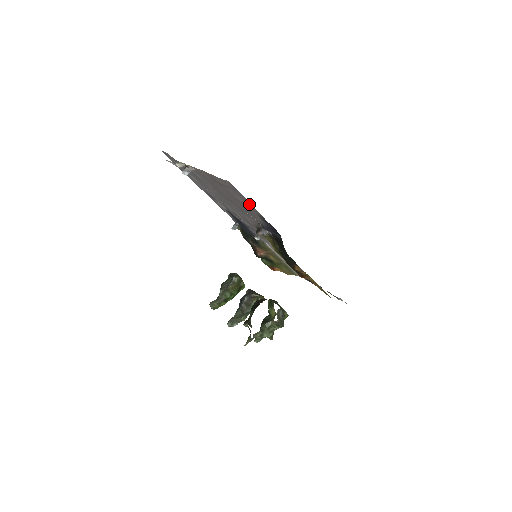
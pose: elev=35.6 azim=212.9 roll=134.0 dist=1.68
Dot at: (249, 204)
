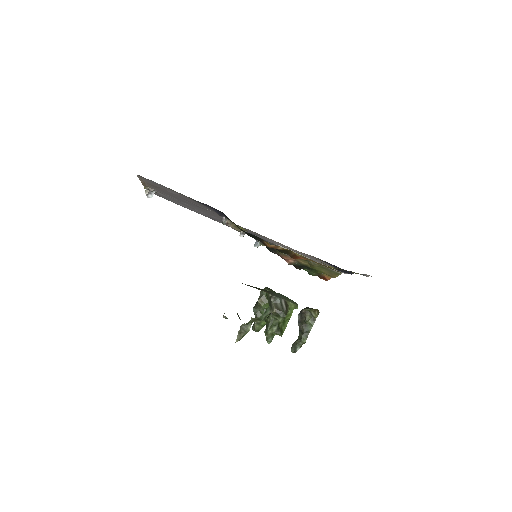
Dot at: (174, 191)
